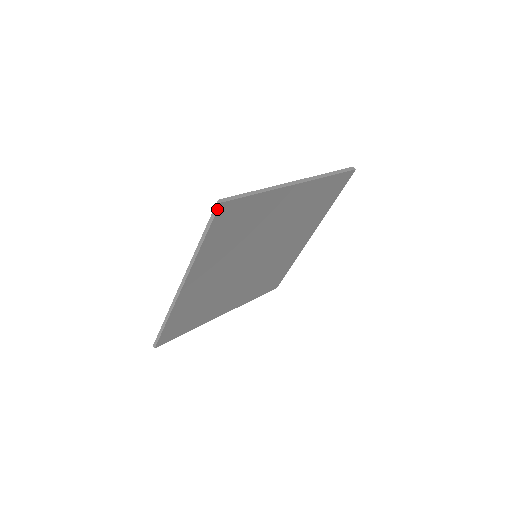
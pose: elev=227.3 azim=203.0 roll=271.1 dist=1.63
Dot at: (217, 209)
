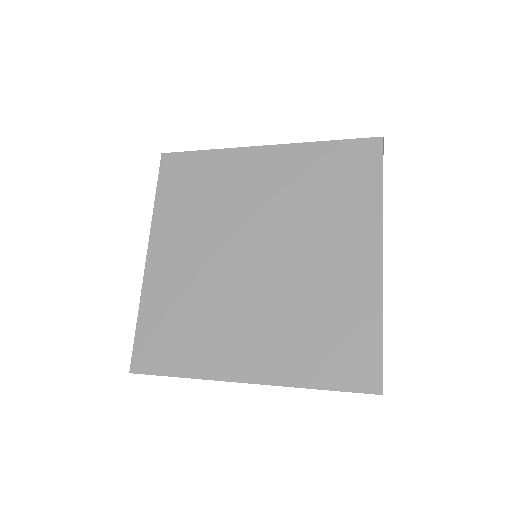
Dot at: occluded
